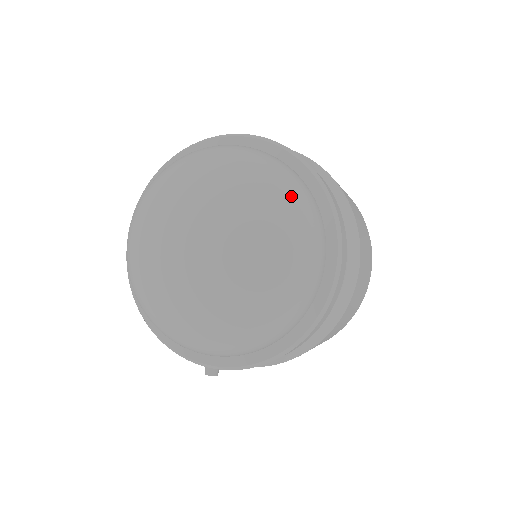
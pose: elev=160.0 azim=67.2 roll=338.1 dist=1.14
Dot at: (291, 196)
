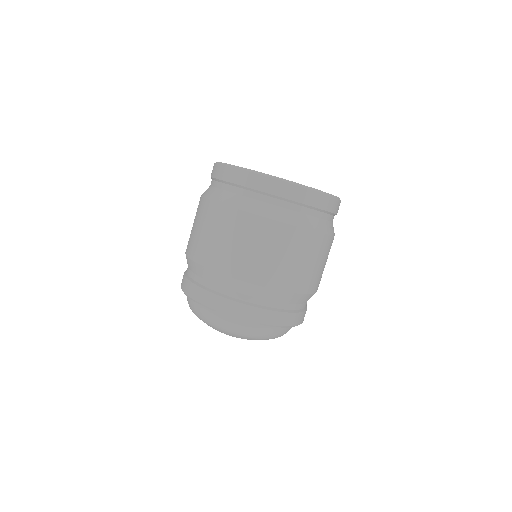
Dot at: (270, 338)
